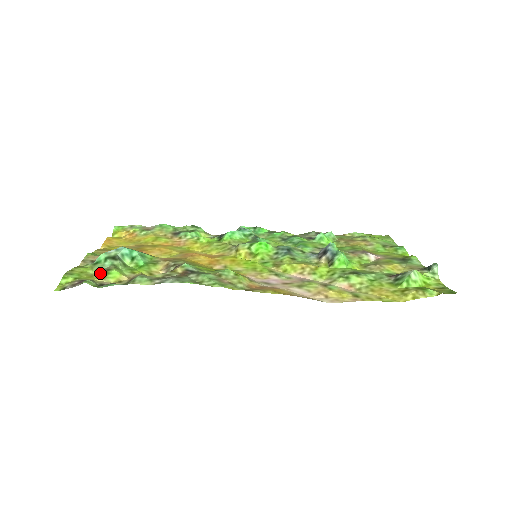
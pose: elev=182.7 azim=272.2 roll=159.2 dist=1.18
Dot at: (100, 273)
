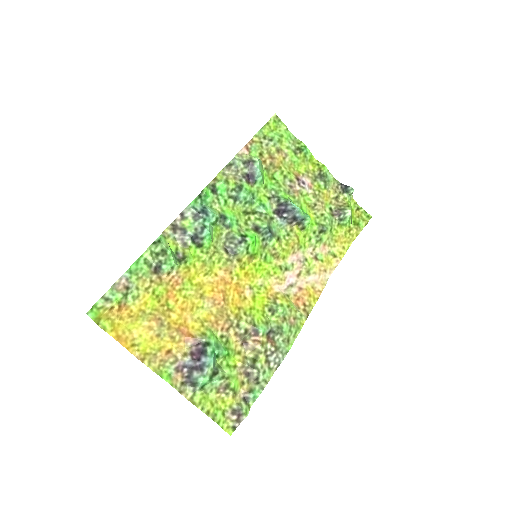
Dot at: (227, 393)
